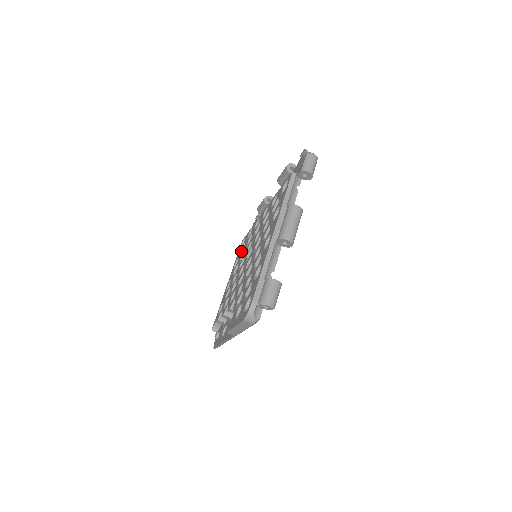
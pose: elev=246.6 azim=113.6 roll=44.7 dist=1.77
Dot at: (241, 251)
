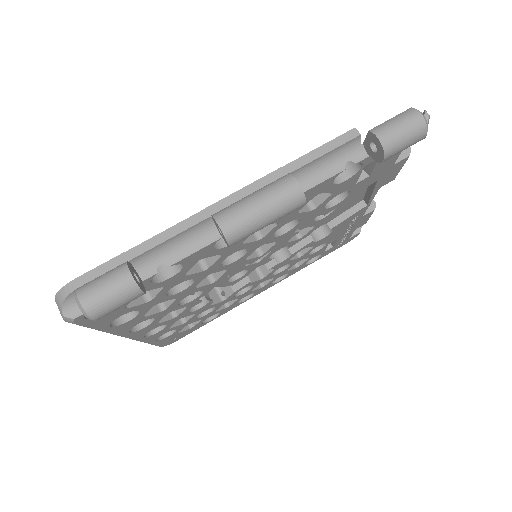
Dot at: occluded
